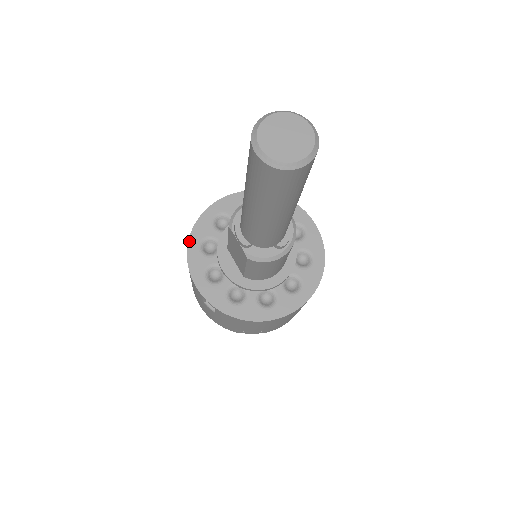
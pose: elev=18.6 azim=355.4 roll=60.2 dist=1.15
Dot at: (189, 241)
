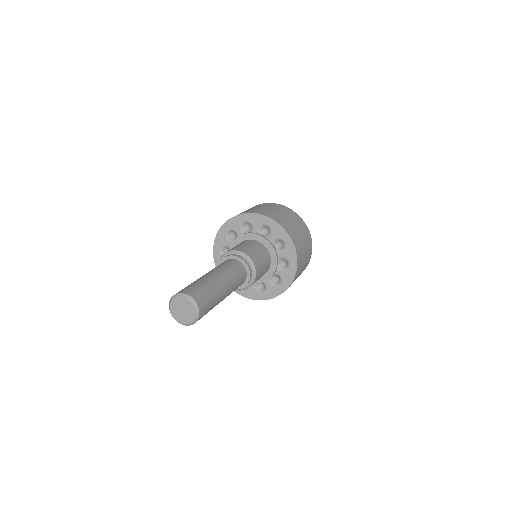
Dot at: (223, 225)
